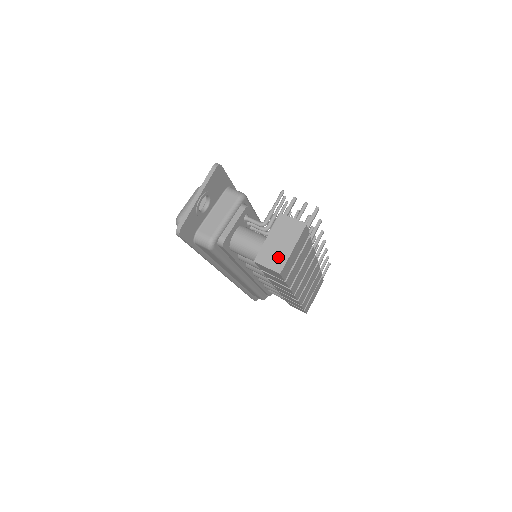
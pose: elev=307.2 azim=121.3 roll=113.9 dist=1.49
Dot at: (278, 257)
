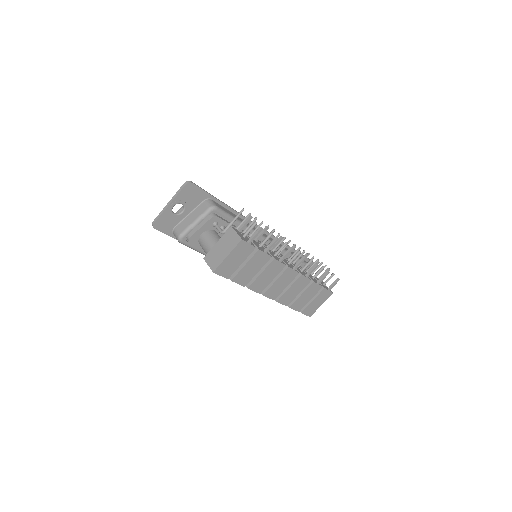
Dot at: (217, 259)
